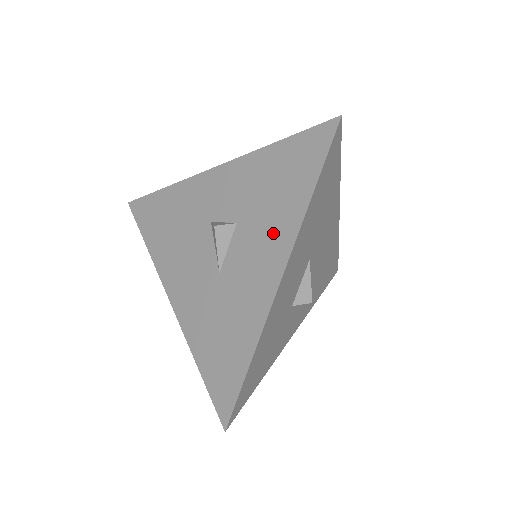
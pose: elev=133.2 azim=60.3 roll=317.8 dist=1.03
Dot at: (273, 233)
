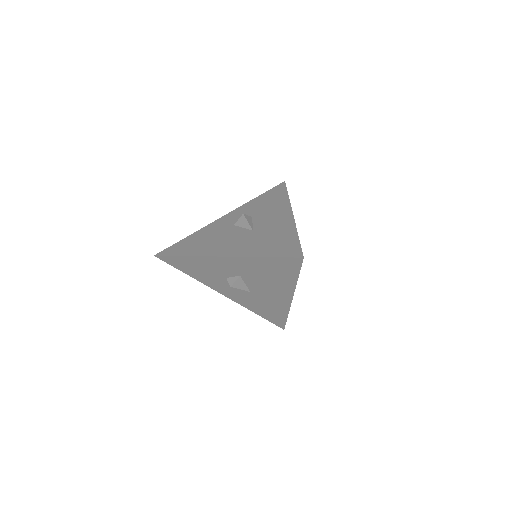
Dot at: (277, 208)
